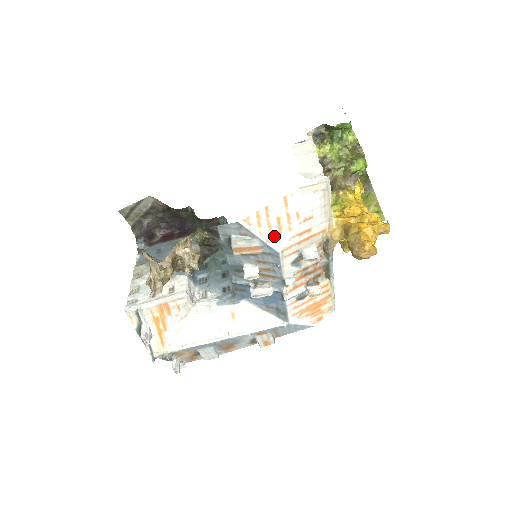
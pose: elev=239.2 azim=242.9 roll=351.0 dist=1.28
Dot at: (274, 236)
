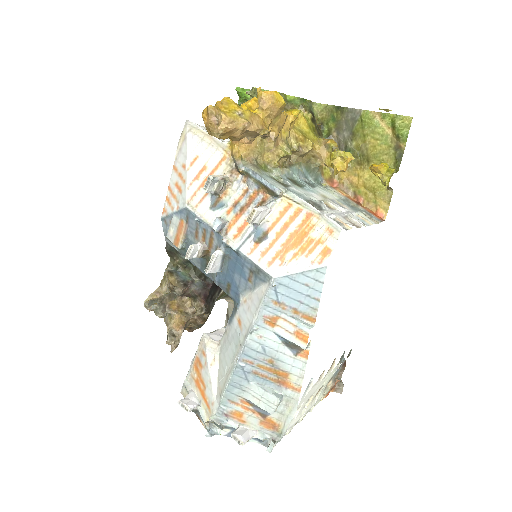
Dot at: (179, 199)
